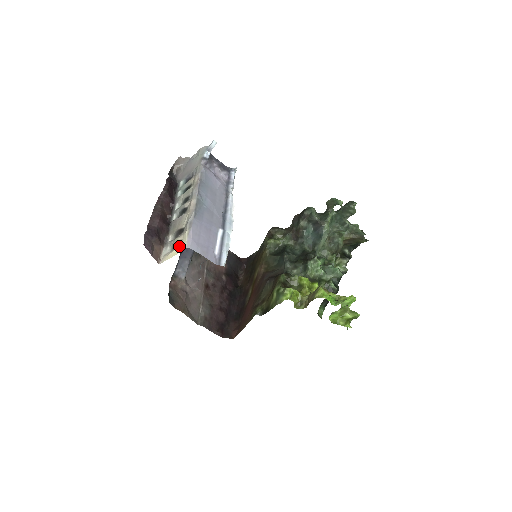
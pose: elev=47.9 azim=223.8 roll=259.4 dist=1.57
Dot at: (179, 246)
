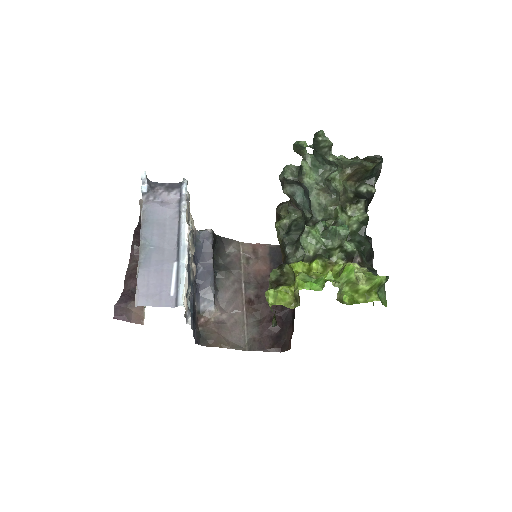
Dot at: occluded
